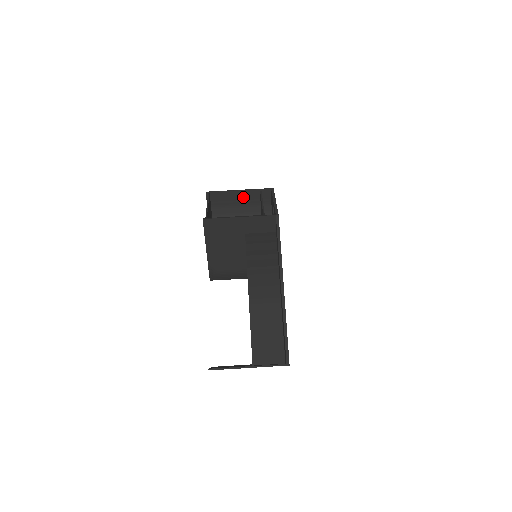
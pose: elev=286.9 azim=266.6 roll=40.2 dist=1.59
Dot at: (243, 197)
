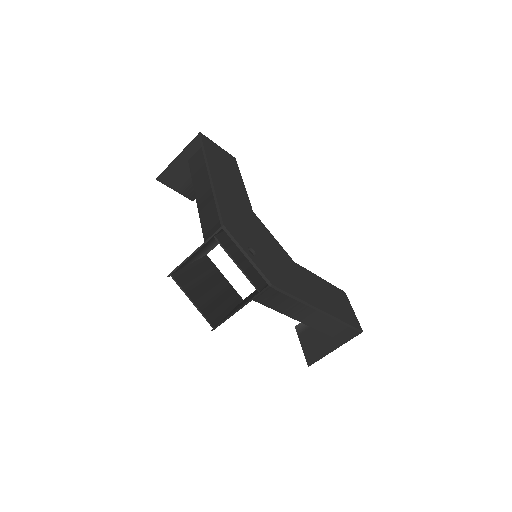
Dot at: (202, 248)
